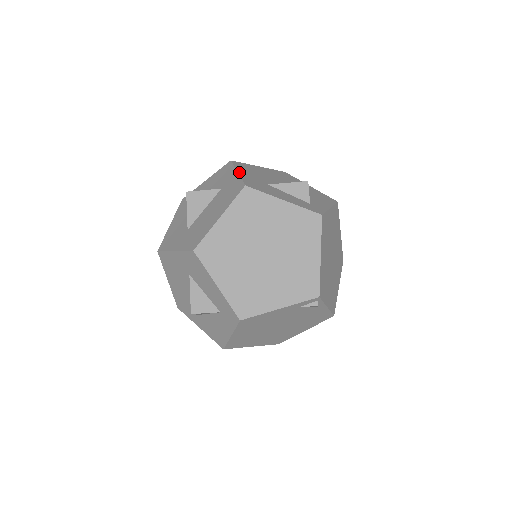
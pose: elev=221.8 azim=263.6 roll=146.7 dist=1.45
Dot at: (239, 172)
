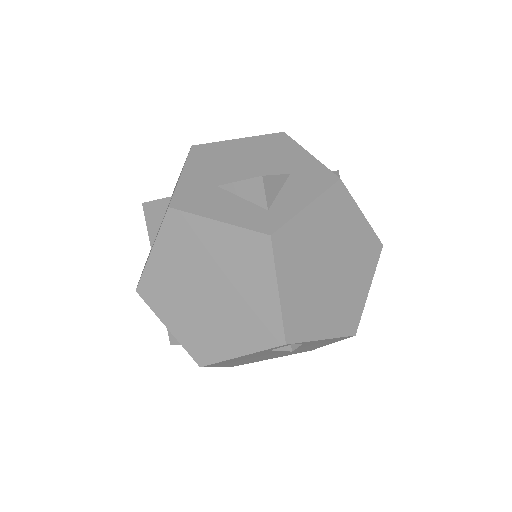
Dot at: (183, 173)
